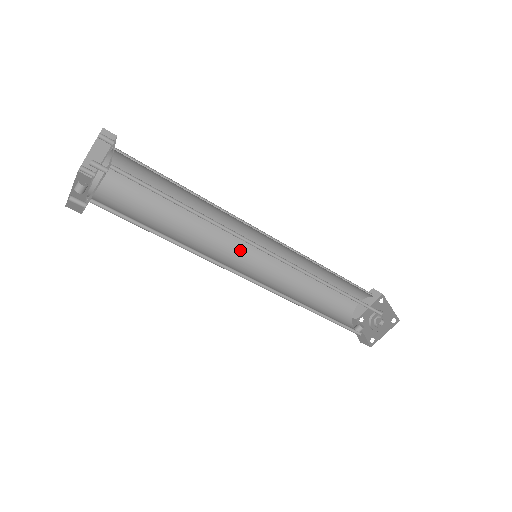
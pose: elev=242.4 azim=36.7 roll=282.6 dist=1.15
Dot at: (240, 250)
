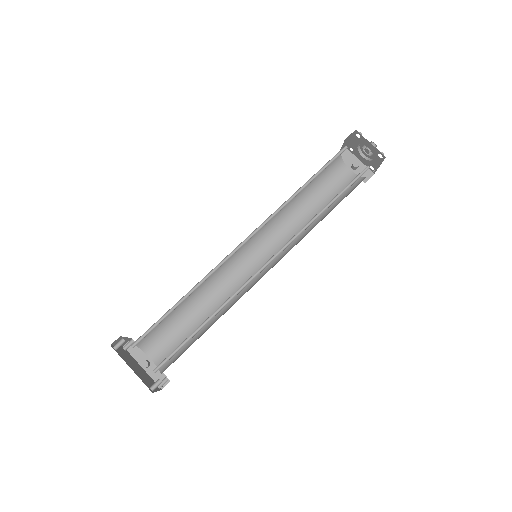
Dot at: (239, 251)
